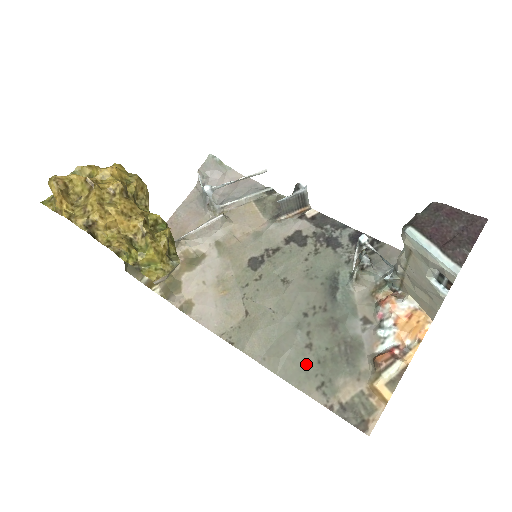
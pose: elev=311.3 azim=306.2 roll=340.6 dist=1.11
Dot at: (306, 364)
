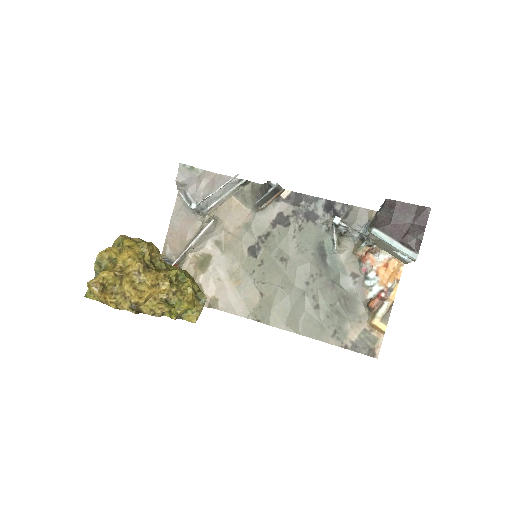
Dot at: (319, 321)
